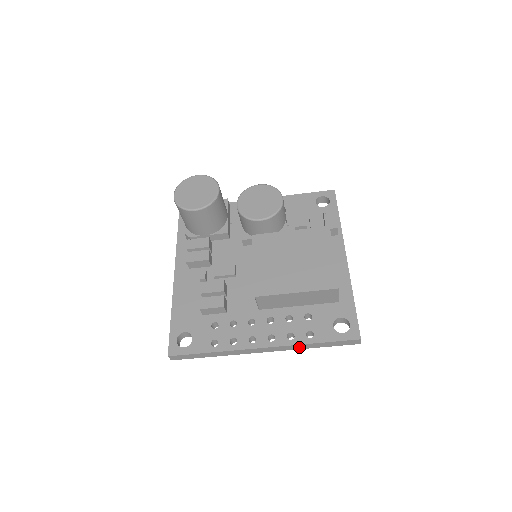
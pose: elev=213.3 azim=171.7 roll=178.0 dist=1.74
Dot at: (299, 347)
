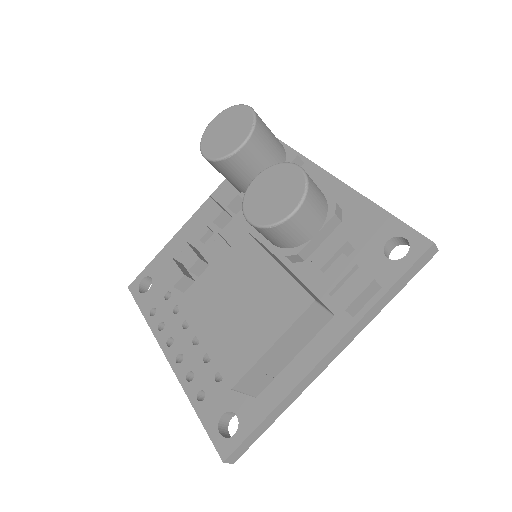
Dot at: occluded
